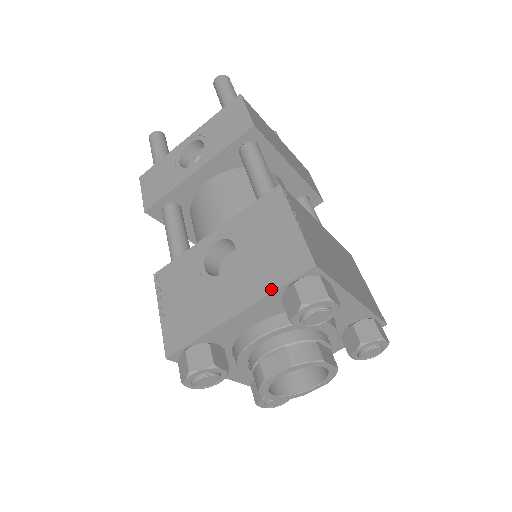
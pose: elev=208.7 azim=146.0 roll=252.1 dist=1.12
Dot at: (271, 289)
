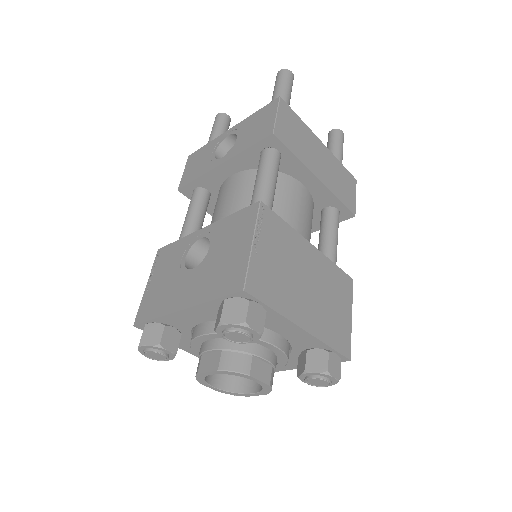
Dot at: (210, 298)
